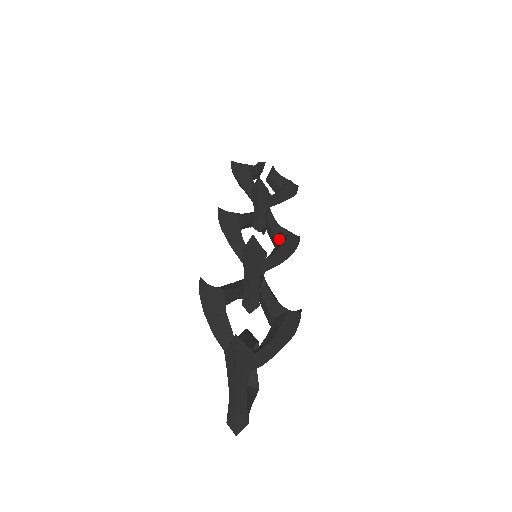
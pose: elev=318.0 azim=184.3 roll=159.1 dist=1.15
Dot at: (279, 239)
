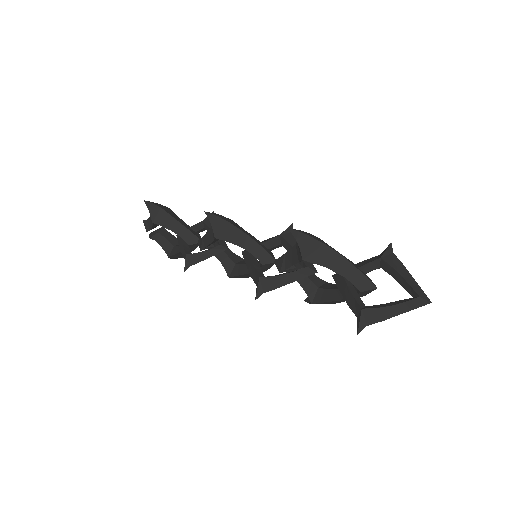
Dot at: (237, 263)
